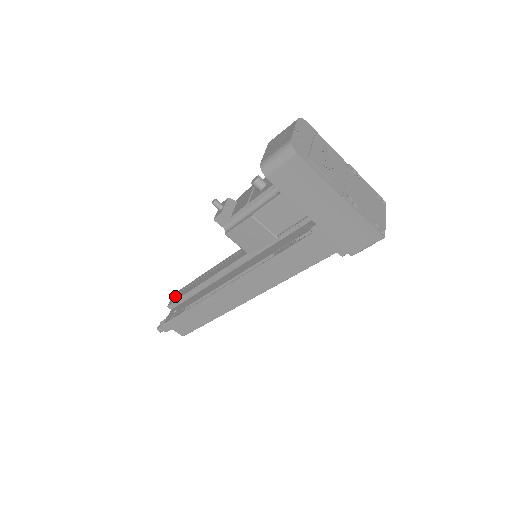
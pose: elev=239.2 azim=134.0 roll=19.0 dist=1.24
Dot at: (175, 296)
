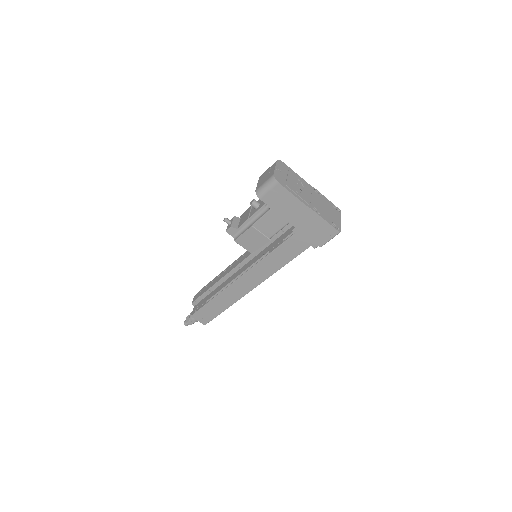
Dot at: (197, 295)
